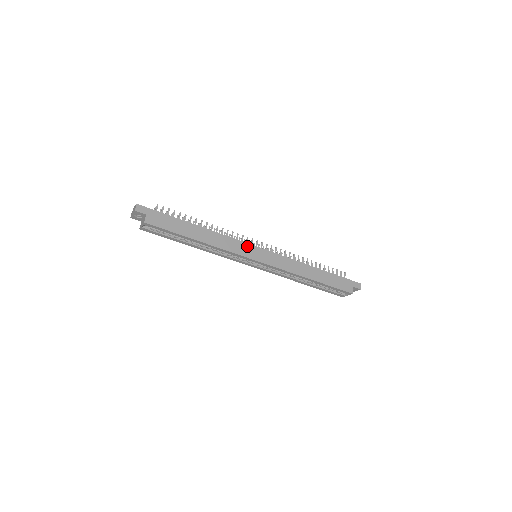
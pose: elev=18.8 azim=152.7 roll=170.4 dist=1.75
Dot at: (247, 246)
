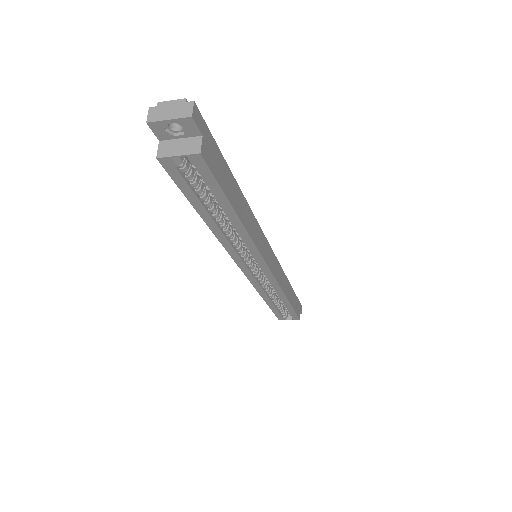
Dot at: (265, 240)
